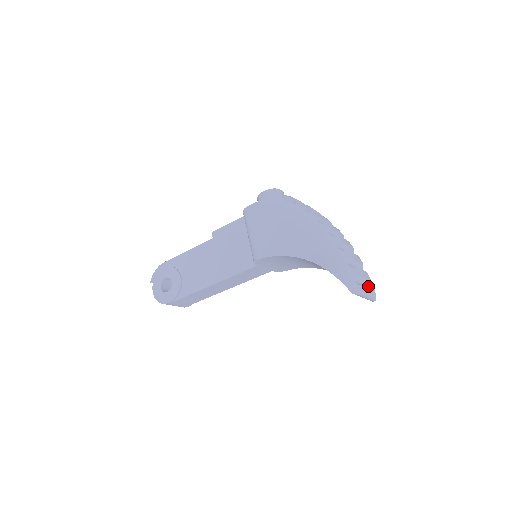
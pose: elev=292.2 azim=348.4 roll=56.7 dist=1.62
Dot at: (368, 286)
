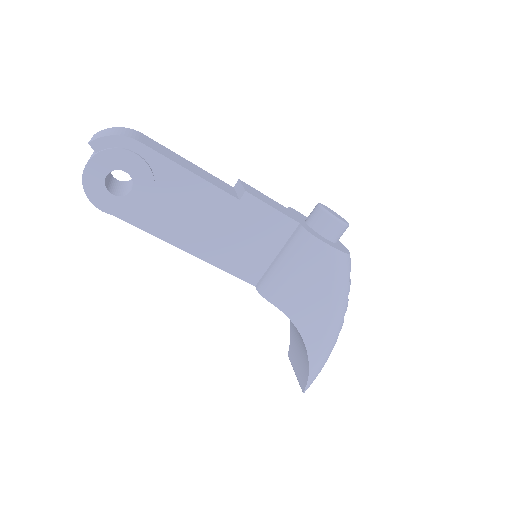
Dot at: occluded
